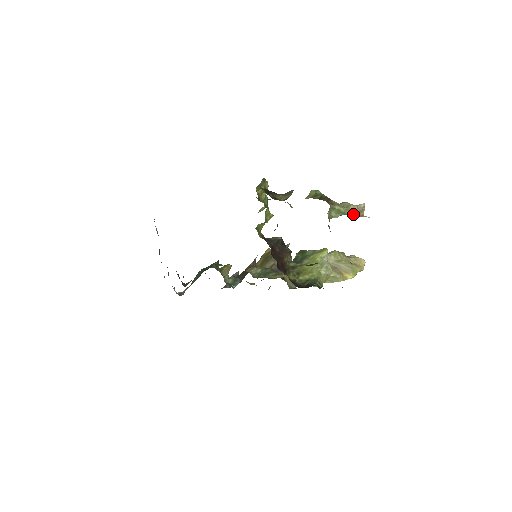
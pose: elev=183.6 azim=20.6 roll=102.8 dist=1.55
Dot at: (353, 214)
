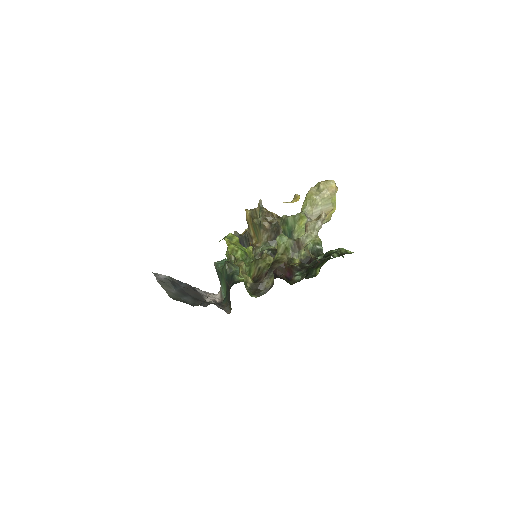
Dot at: occluded
